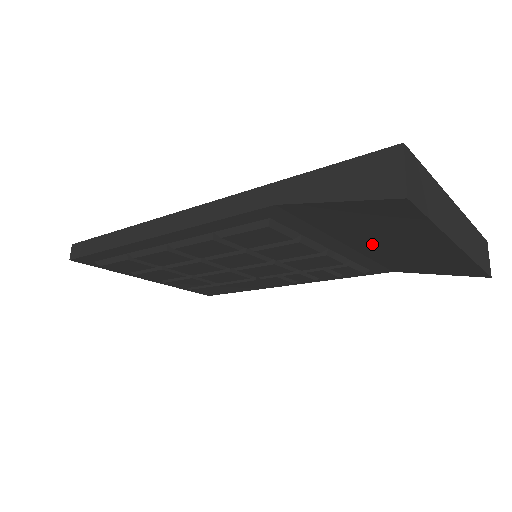
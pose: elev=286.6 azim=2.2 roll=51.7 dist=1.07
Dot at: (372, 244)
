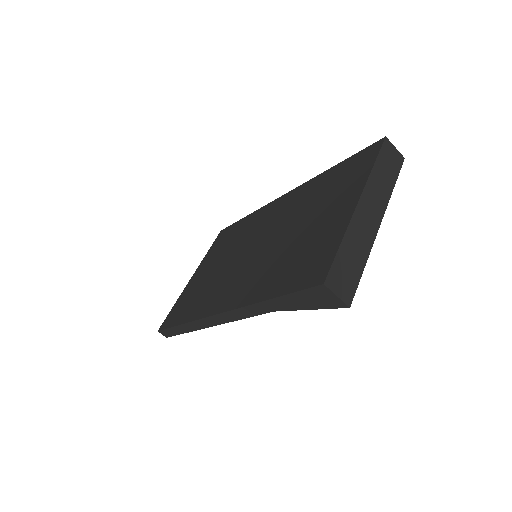
Dot at: occluded
